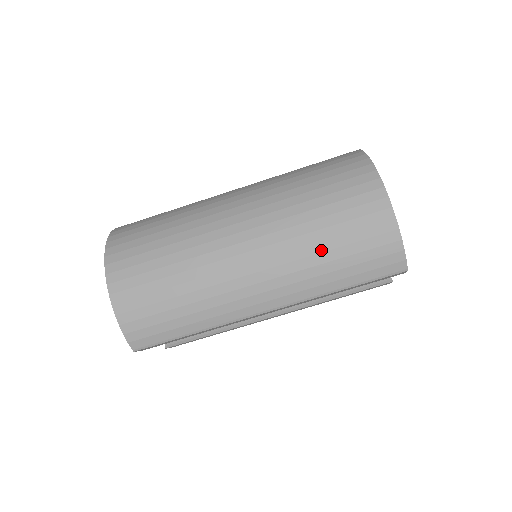
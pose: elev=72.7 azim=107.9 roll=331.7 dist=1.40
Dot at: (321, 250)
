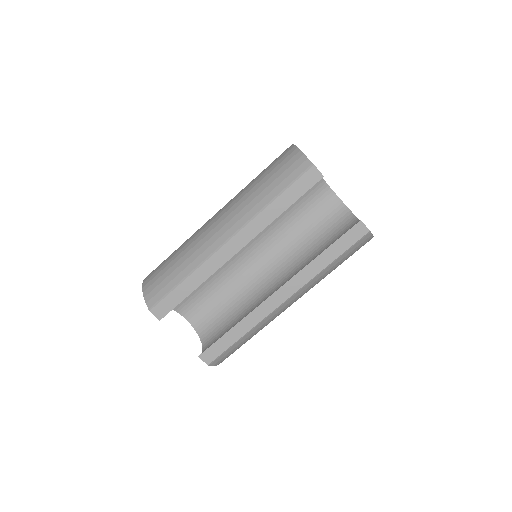
Dot at: (254, 186)
